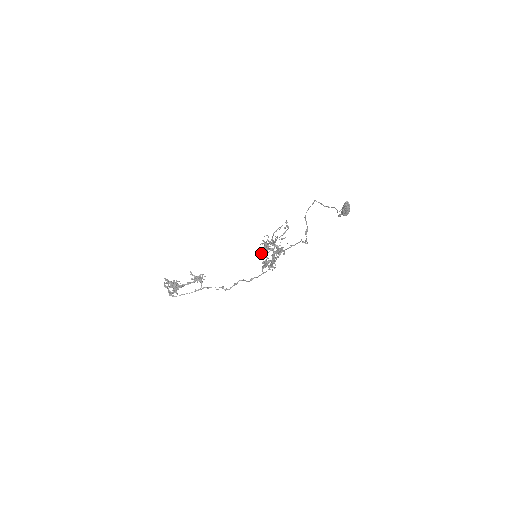
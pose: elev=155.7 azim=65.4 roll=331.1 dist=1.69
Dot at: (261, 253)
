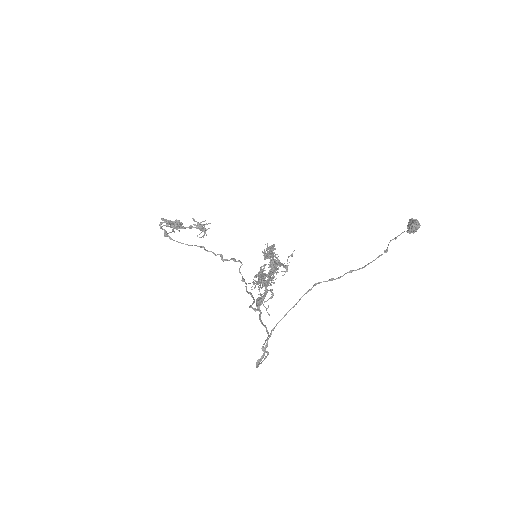
Dot at: (264, 253)
